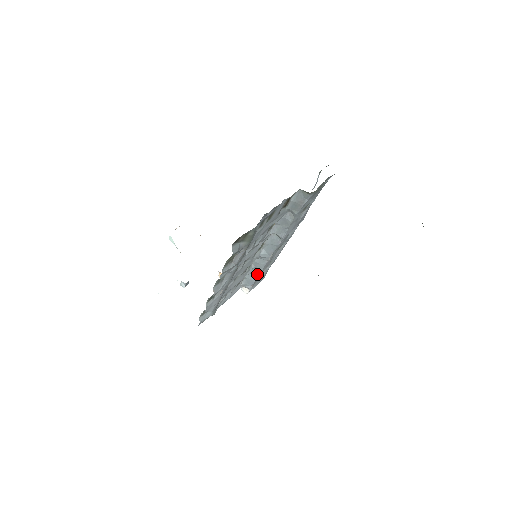
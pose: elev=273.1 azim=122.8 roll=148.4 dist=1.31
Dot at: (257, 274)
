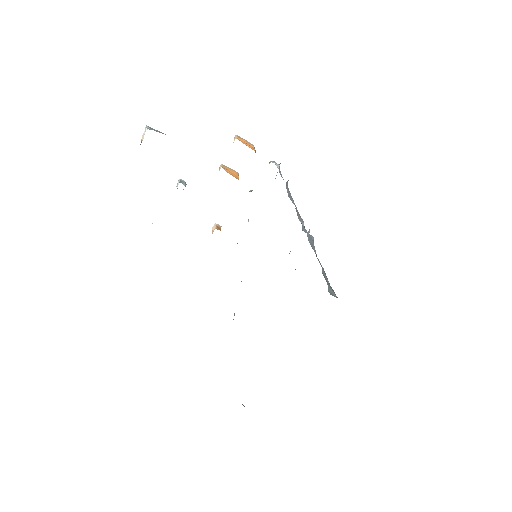
Dot at: occluded
